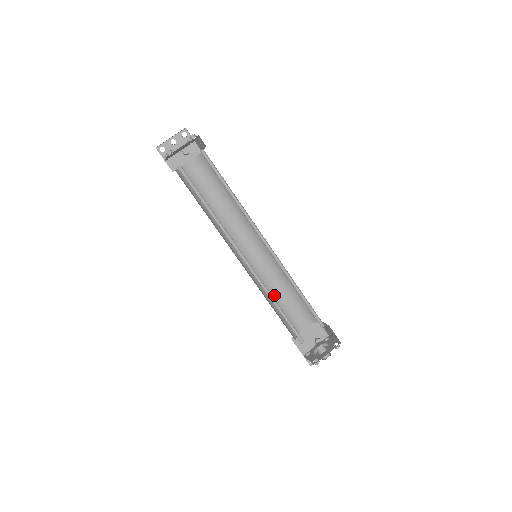
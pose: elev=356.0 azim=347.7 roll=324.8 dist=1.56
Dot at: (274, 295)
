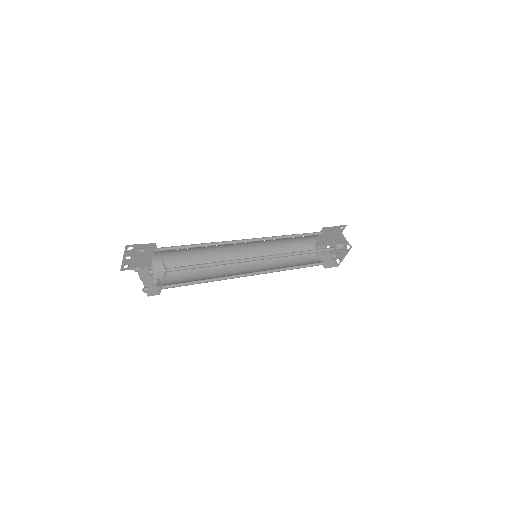
Dot at: (283, 246)
